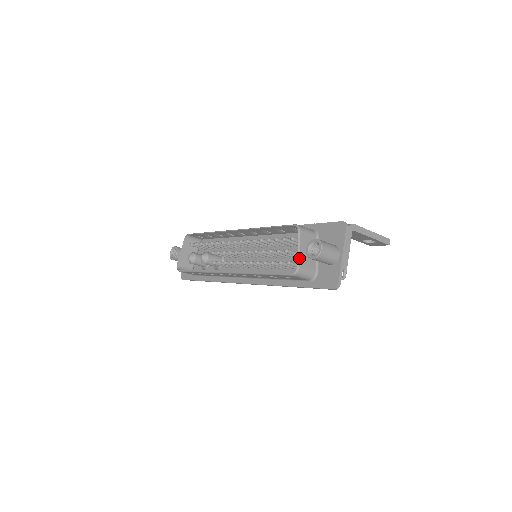
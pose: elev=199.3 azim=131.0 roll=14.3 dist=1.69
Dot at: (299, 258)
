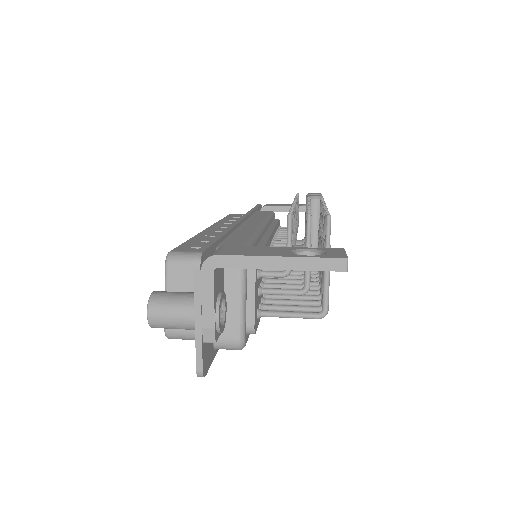
Dot at: occluded
